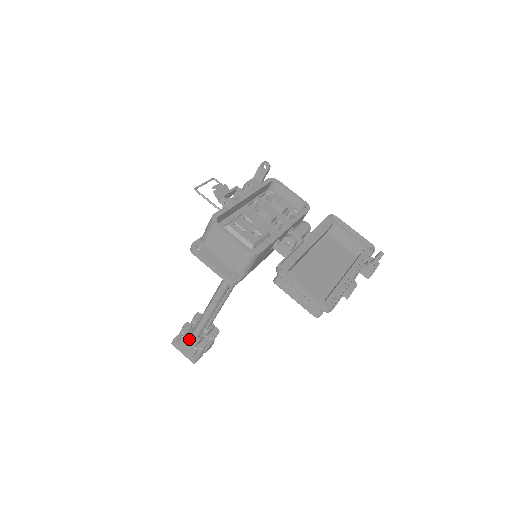
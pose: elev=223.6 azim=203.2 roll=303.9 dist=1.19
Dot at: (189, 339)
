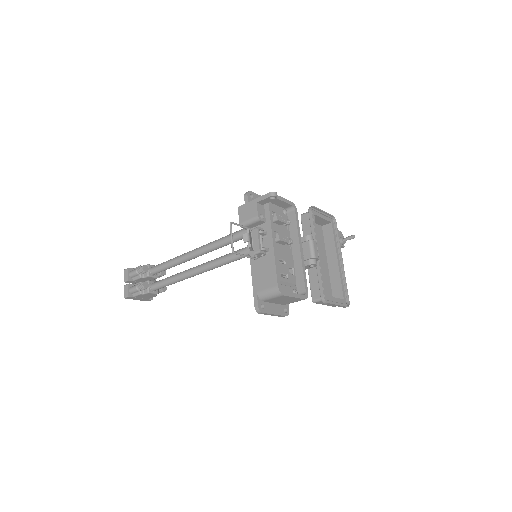
Dot at: (150, 294)
